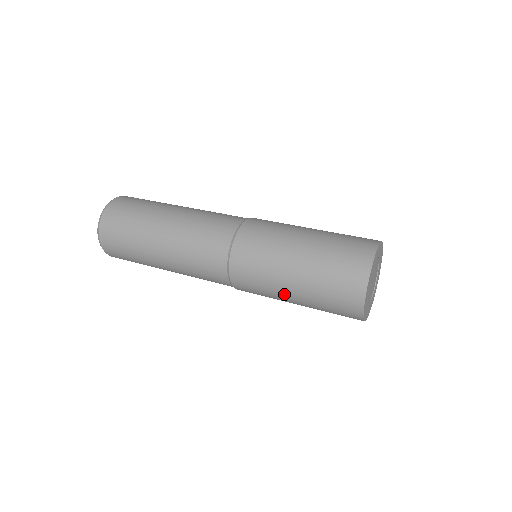
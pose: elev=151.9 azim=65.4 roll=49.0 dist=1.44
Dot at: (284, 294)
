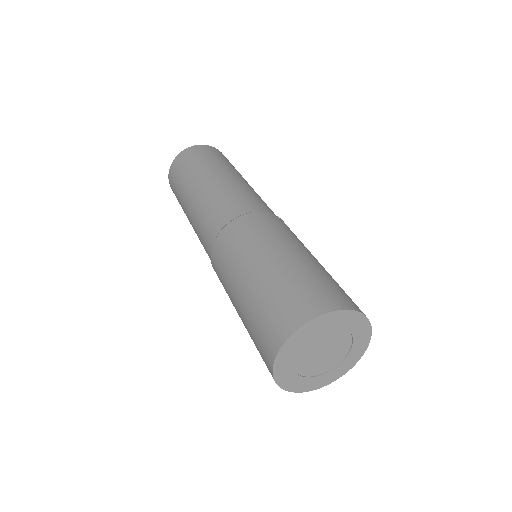
Dot at: occluded
